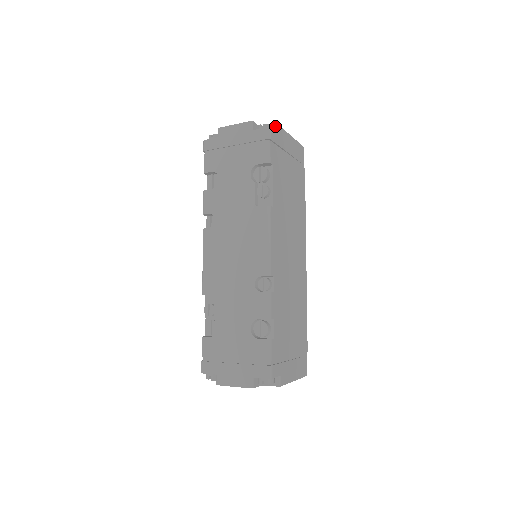
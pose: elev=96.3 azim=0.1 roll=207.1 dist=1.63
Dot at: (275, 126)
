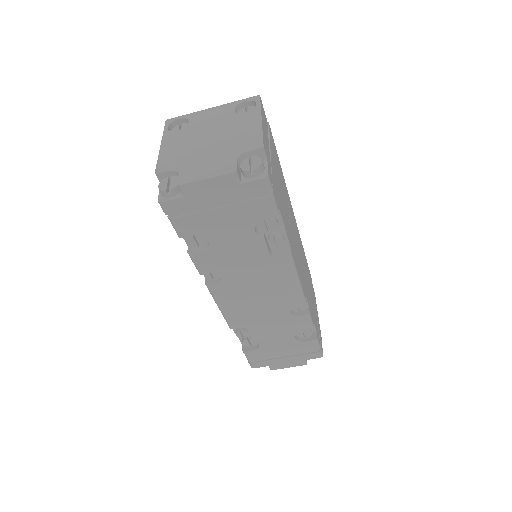
Dot at: (260, 151)
